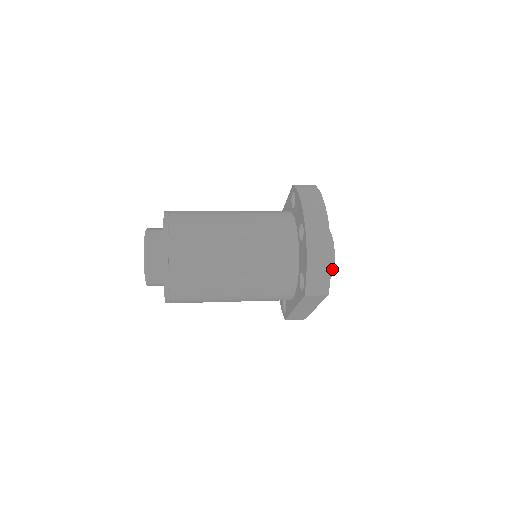
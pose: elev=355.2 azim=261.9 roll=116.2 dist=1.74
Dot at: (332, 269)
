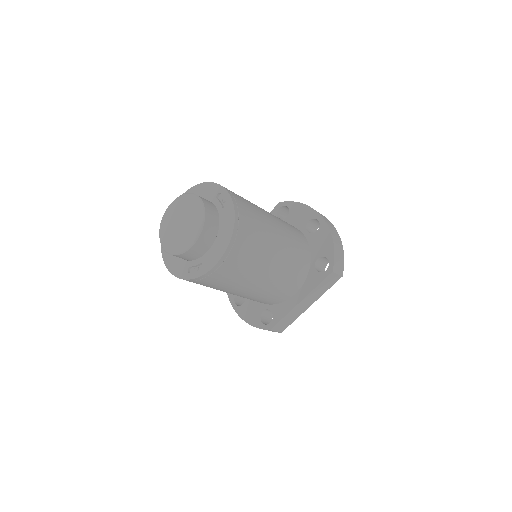
Dot at: occluded
